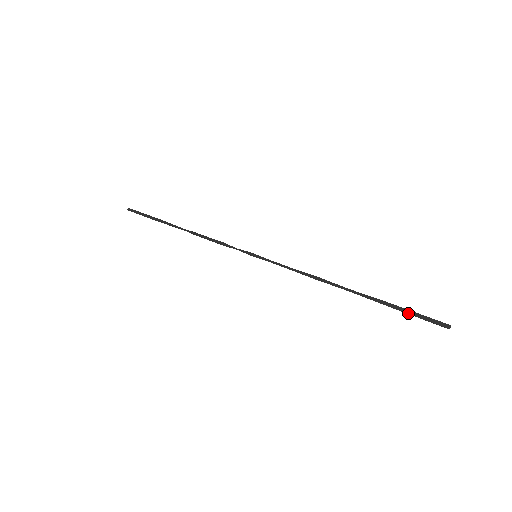
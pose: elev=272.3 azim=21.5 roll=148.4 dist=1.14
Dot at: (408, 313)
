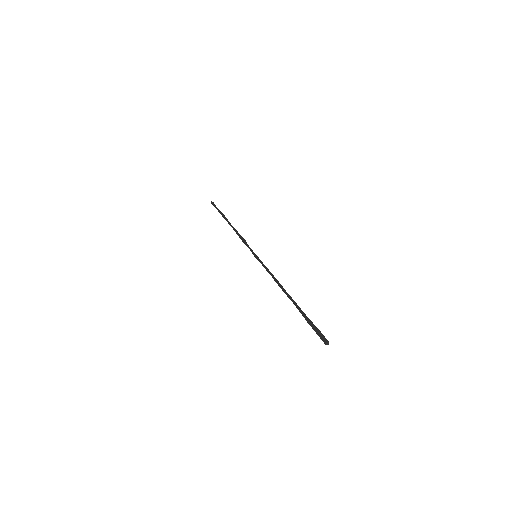
Dot at: (310, 325)
